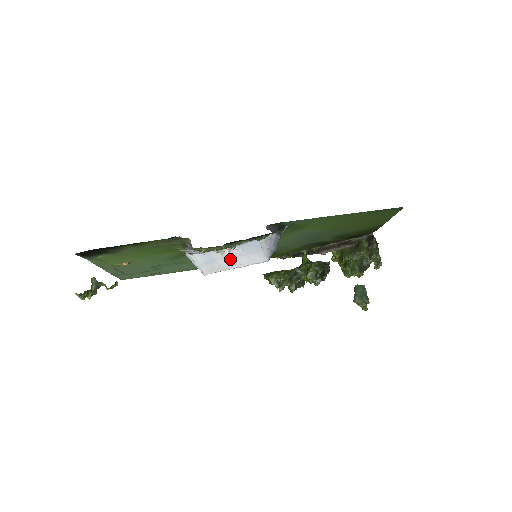
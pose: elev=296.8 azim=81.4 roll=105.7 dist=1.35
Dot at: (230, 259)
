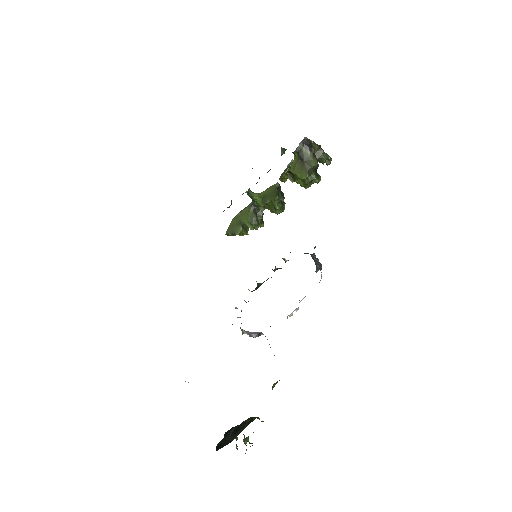
Dot at: occluded
